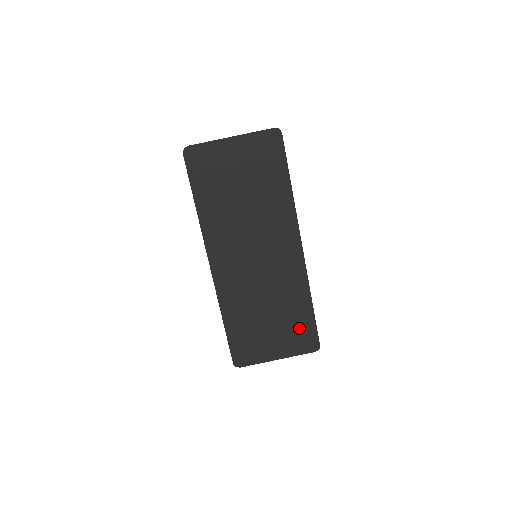
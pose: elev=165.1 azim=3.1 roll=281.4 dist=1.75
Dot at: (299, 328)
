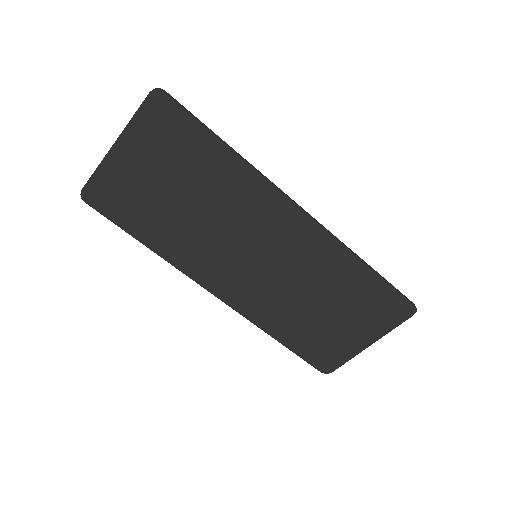
Dot at: (372, 301)
